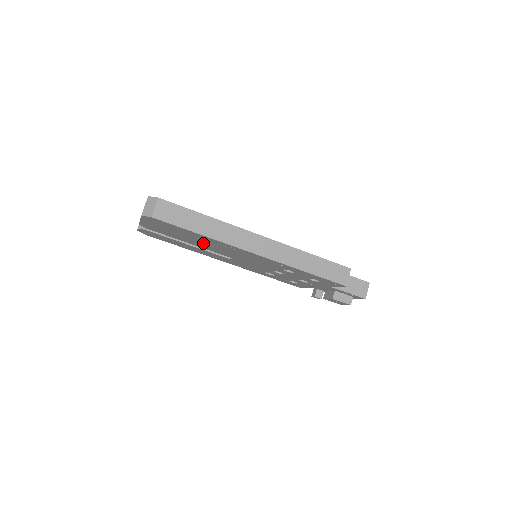
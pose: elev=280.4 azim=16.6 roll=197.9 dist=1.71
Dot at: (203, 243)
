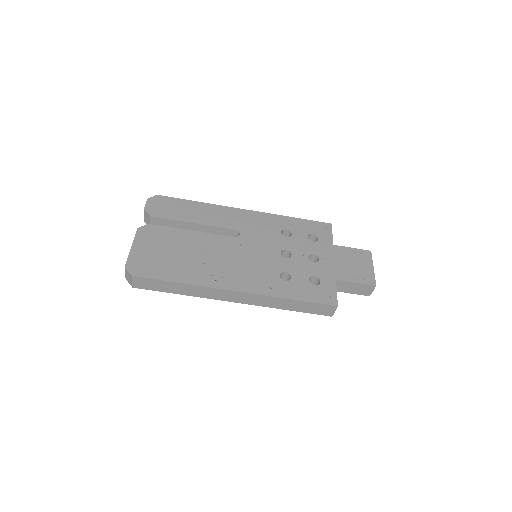
Dot at: occluded
